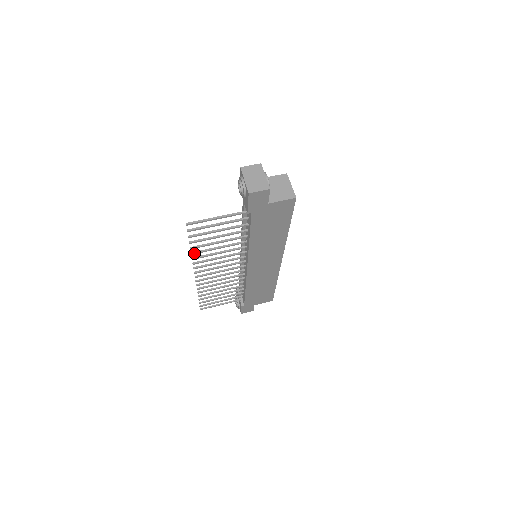
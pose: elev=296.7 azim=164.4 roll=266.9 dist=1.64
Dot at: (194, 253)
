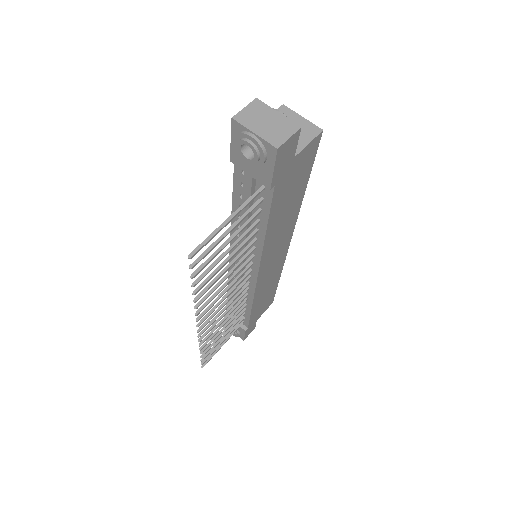
Dot at: (198, 298)
